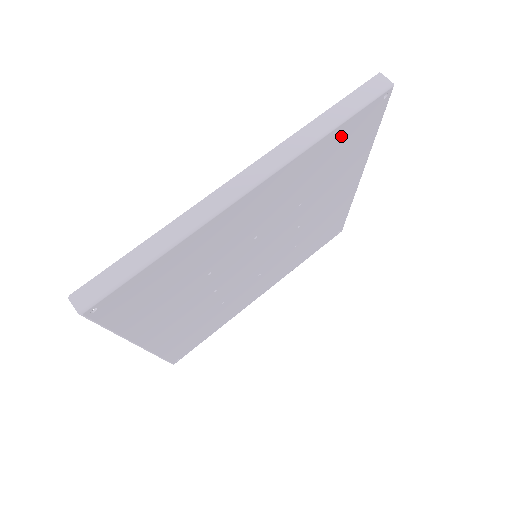
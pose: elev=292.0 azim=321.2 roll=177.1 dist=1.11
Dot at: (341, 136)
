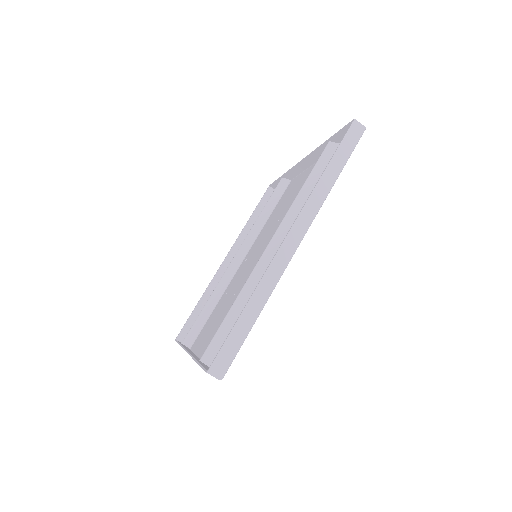
Dot at: occluded
